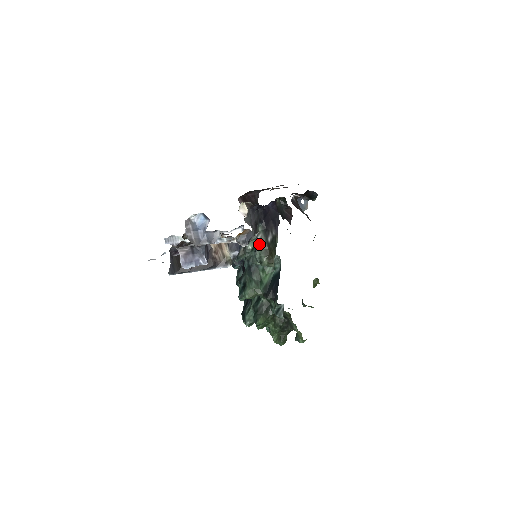
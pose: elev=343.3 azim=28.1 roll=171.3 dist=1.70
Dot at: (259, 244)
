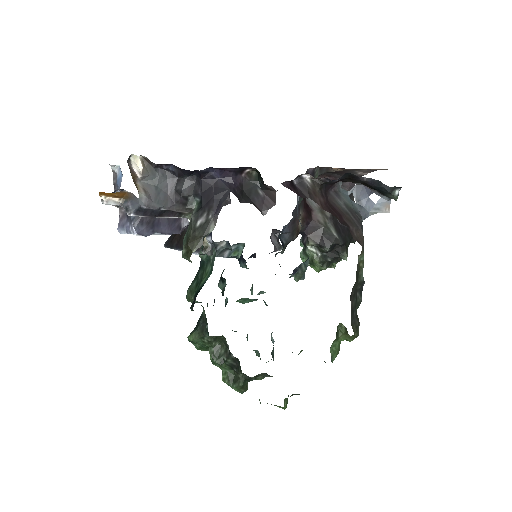
Dot at: (189, 226)
